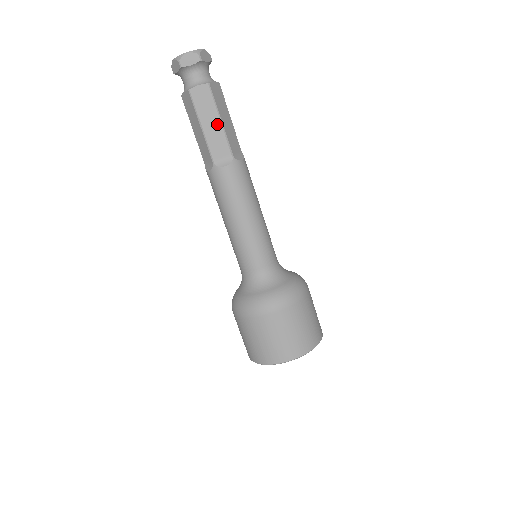
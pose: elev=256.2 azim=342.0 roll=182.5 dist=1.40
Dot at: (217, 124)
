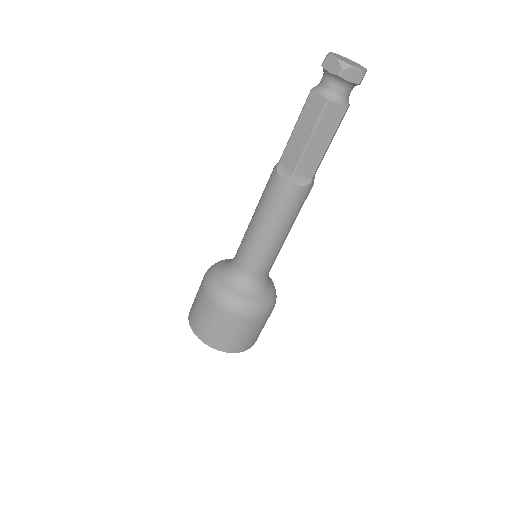
Dot at: (304, 139)
